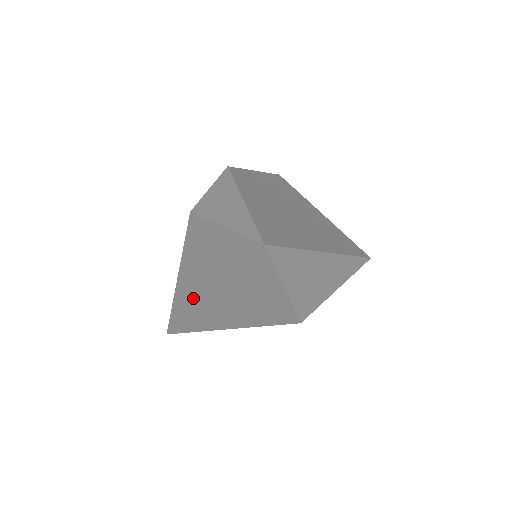
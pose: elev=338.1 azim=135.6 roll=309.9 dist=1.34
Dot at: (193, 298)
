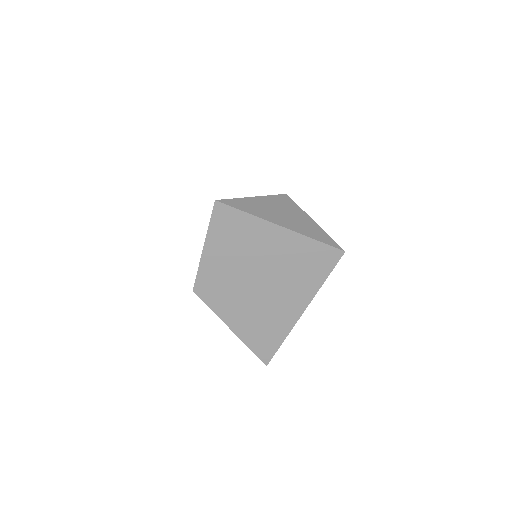
Dot at: occluded
